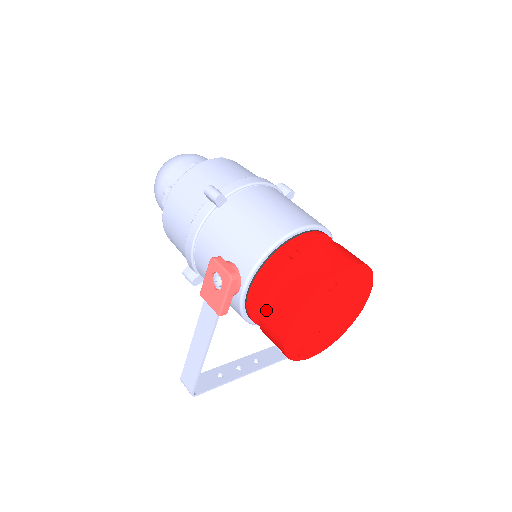
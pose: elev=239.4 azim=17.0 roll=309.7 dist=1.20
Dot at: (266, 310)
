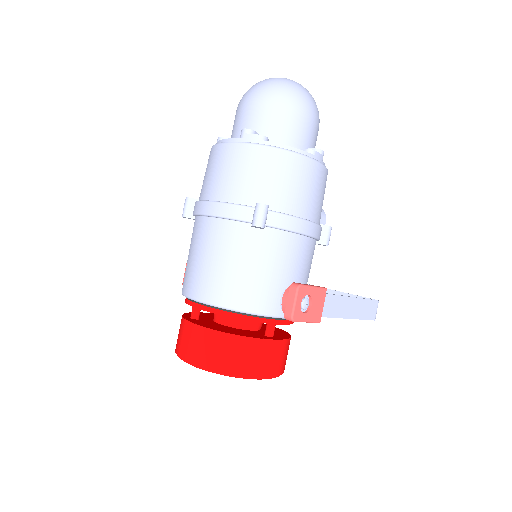
Dot at: occluded
